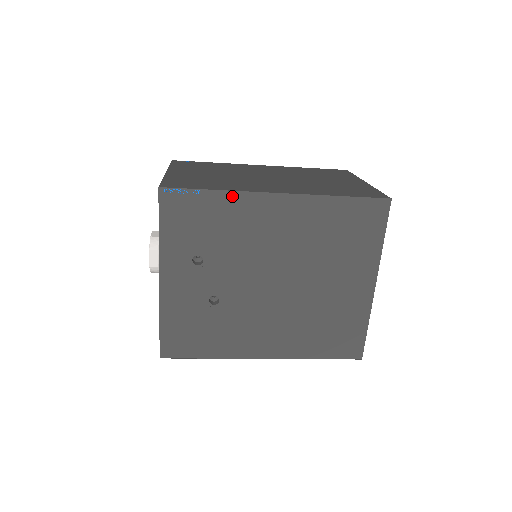
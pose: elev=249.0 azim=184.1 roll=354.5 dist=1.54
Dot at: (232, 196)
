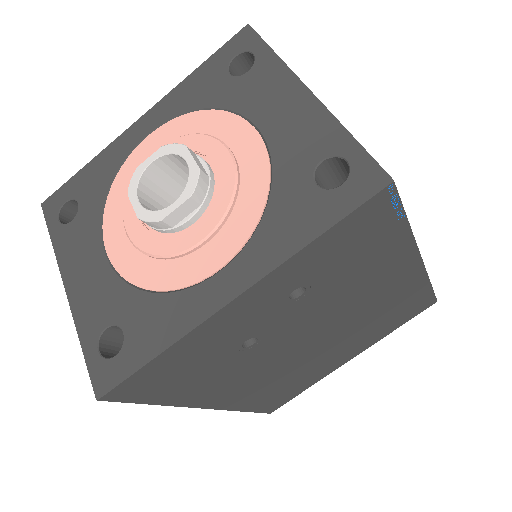
Dot at: (407, 241)
